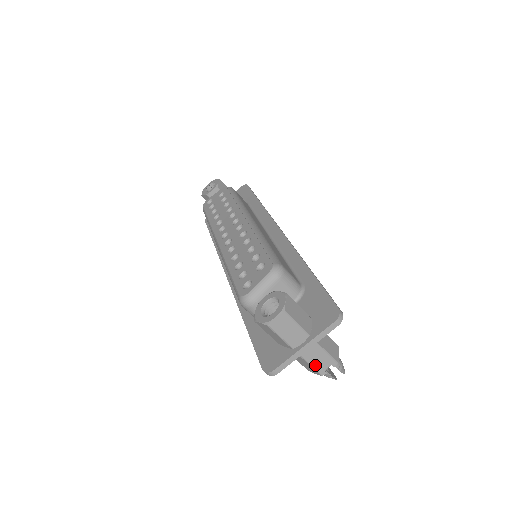
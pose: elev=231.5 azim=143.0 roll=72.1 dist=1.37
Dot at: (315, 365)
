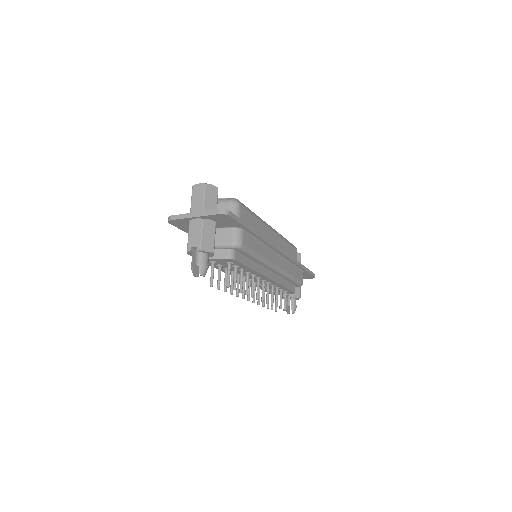
Dot at: (190, 237)
